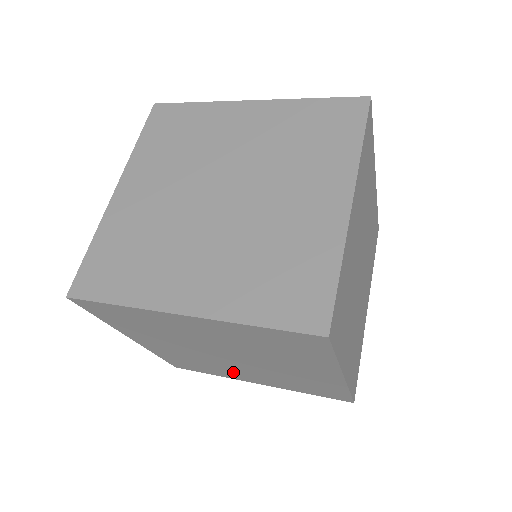
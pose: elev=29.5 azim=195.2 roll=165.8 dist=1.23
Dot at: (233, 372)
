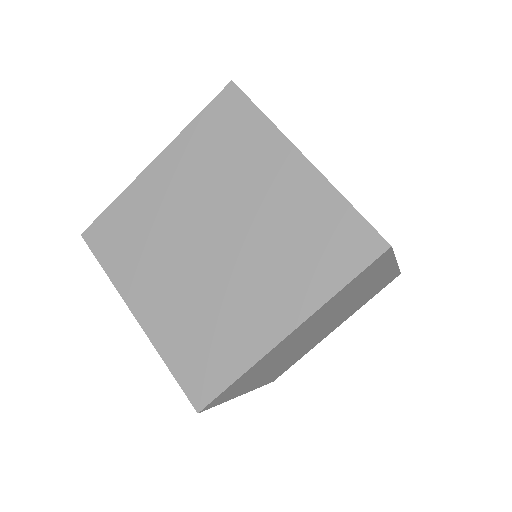
Dot at: occluded
